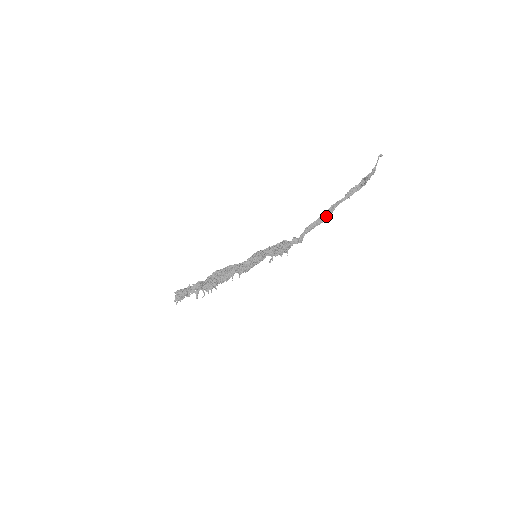
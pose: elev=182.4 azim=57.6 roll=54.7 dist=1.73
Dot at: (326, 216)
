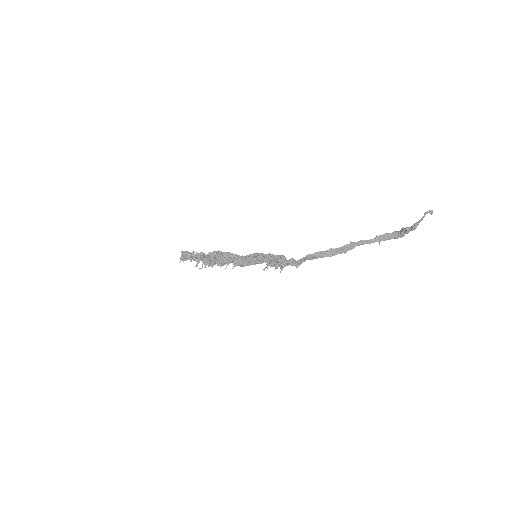
Dot at: (339, 251)
